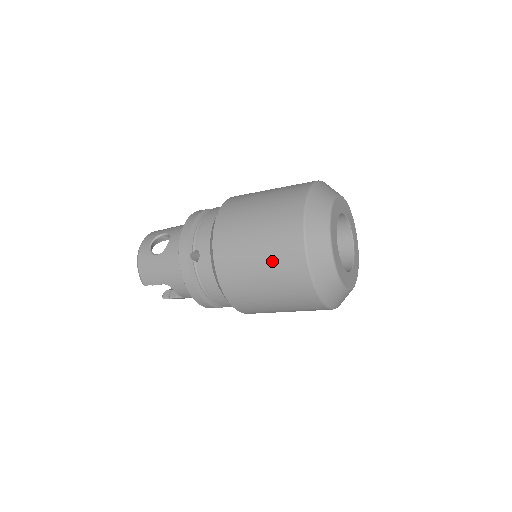
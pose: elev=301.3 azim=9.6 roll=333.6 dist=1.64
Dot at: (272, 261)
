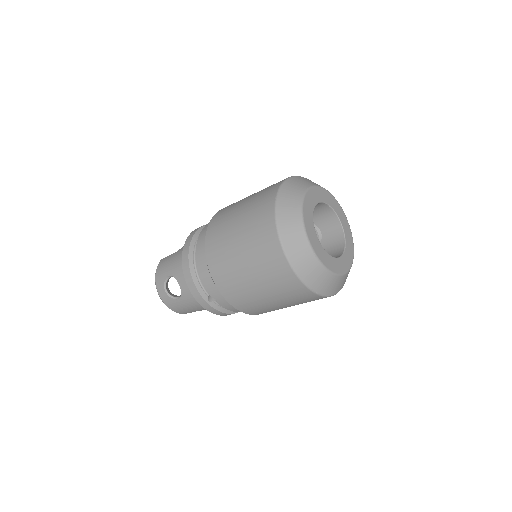
Dot at: (282, 297)
